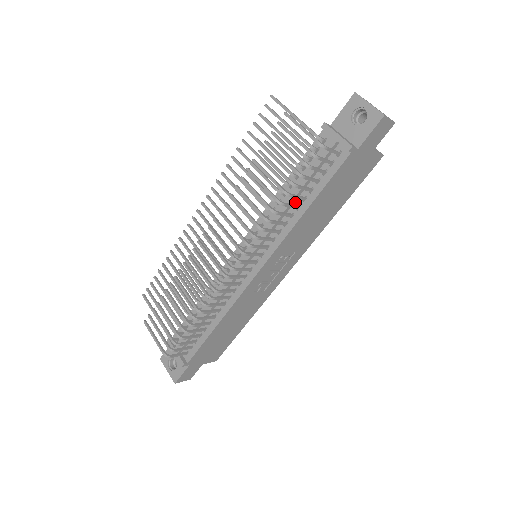
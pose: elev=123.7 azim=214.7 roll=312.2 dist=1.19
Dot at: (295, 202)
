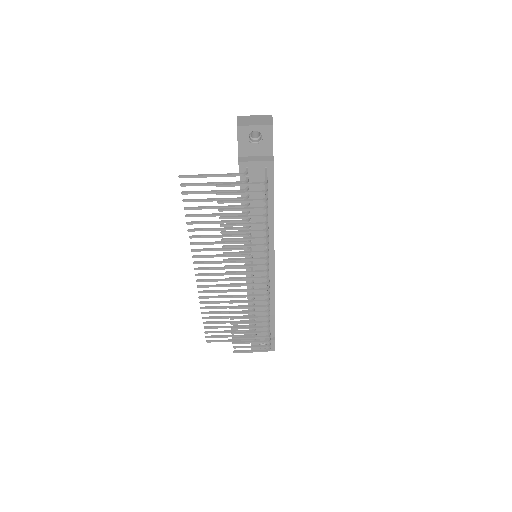
Dot at: occluded
